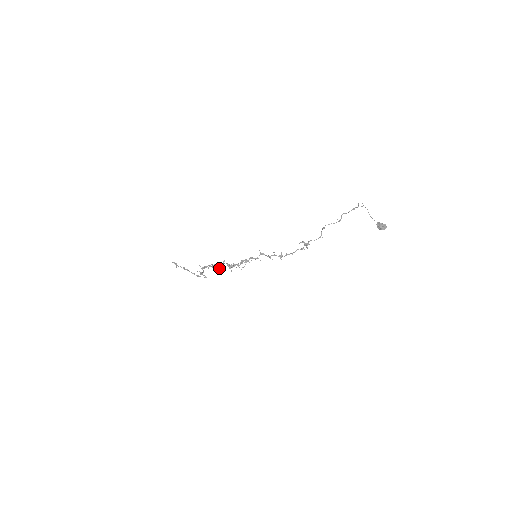
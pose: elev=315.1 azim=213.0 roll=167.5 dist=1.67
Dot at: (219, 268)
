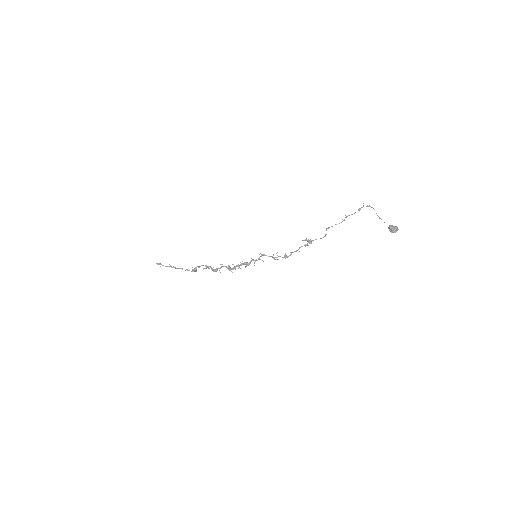
Dot at: (217, 270)
